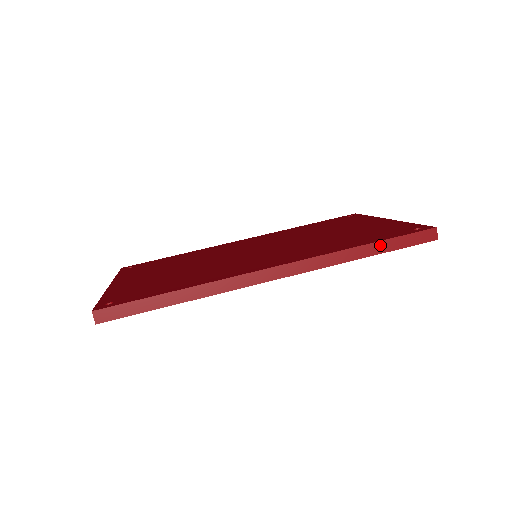
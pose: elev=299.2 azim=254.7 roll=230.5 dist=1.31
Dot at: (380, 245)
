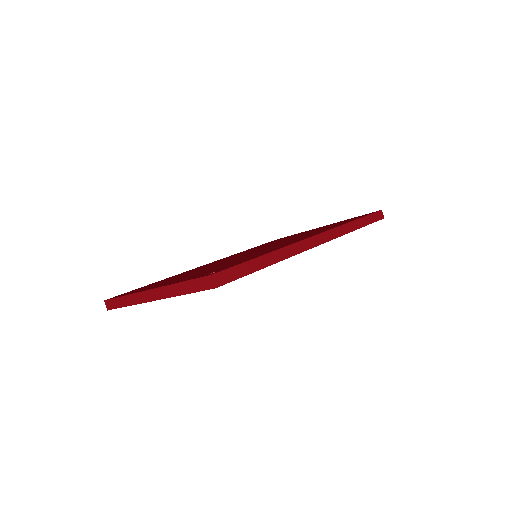
Dot at: (362, 220)
